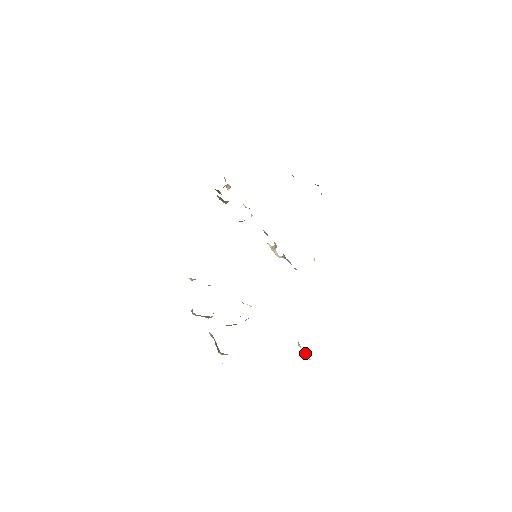
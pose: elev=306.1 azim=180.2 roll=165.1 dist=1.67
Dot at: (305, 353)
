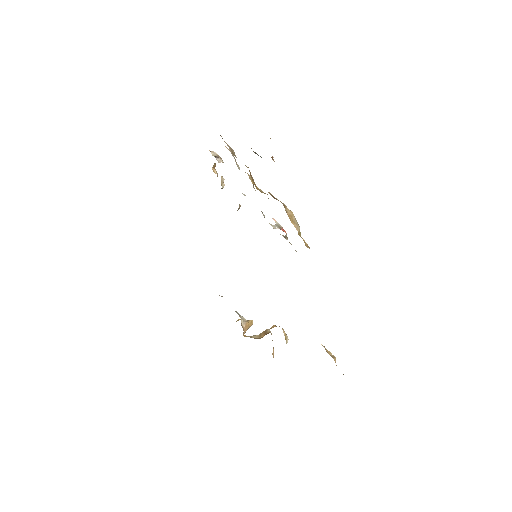
Dot at: (329, 353)
